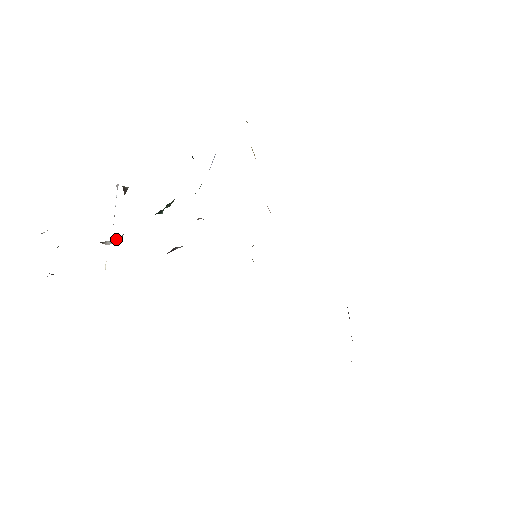
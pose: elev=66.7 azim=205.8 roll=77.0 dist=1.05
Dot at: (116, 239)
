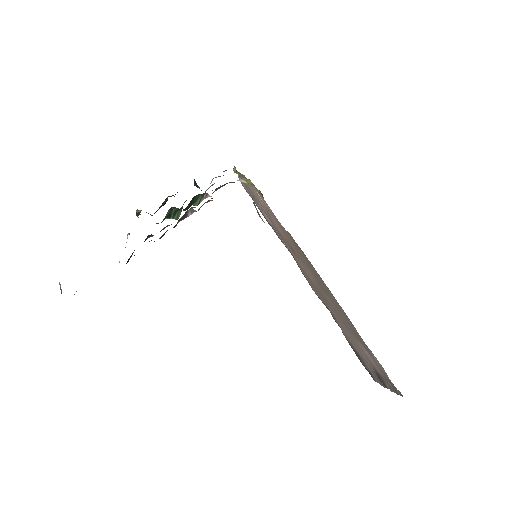
Dot at: occluded
